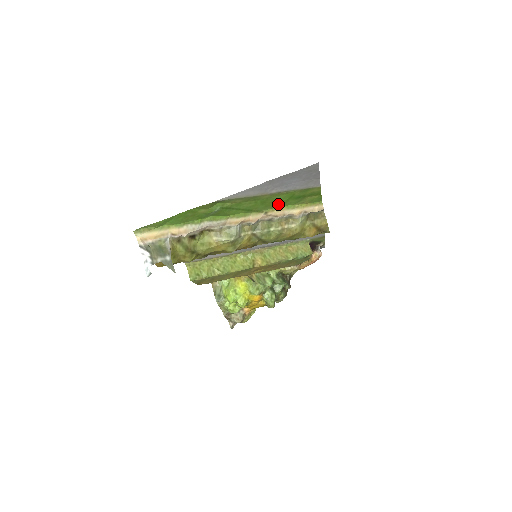
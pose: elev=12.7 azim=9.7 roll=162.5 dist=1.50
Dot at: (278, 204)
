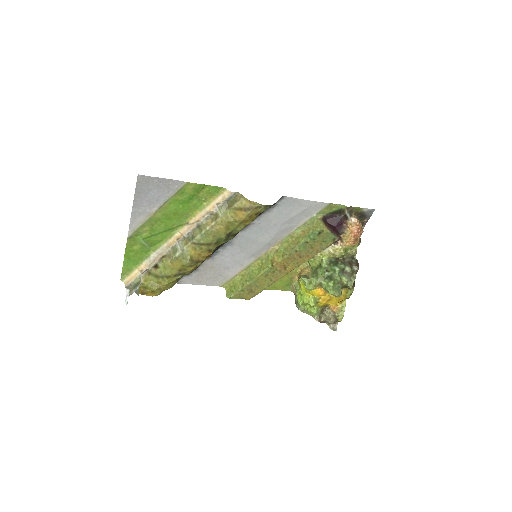
Dot at: (185, 212)
